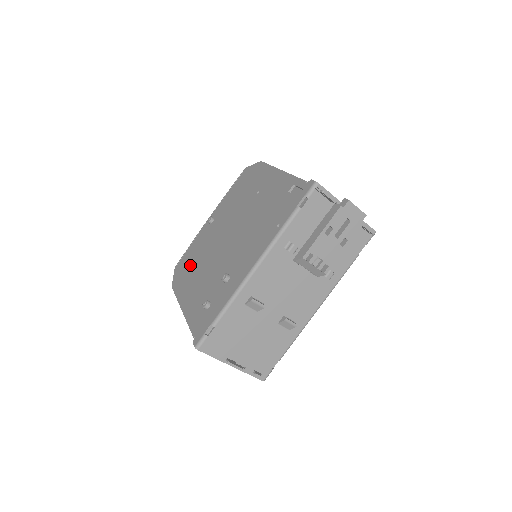
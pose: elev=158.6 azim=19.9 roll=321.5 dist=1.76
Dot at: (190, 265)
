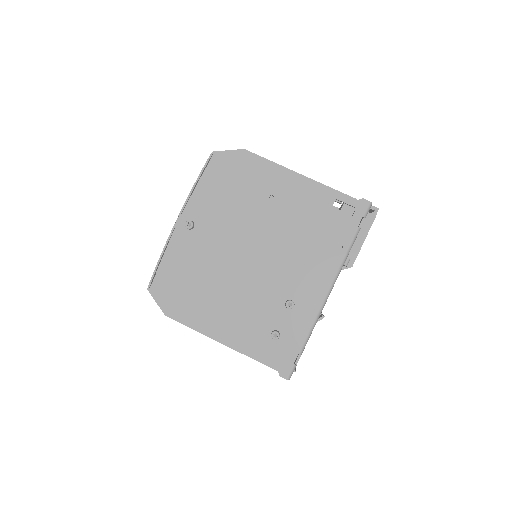
Dot at: (189, 287)
